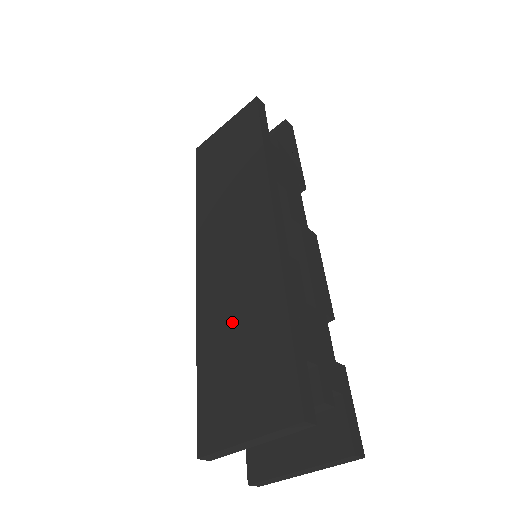
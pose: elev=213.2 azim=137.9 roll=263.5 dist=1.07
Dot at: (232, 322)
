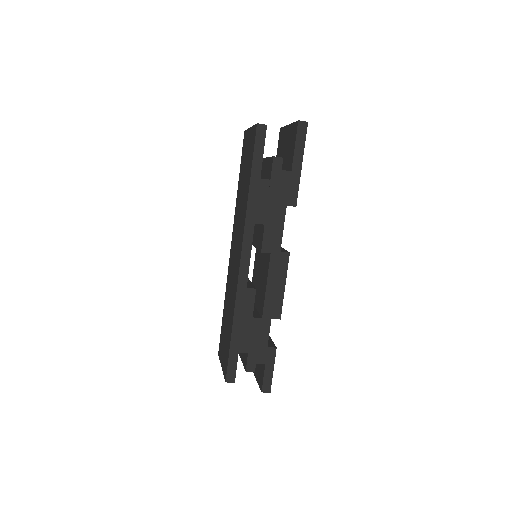
Dot at: (228, 306)
